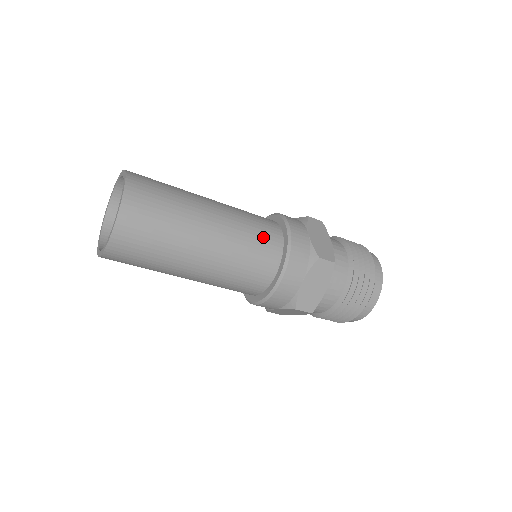
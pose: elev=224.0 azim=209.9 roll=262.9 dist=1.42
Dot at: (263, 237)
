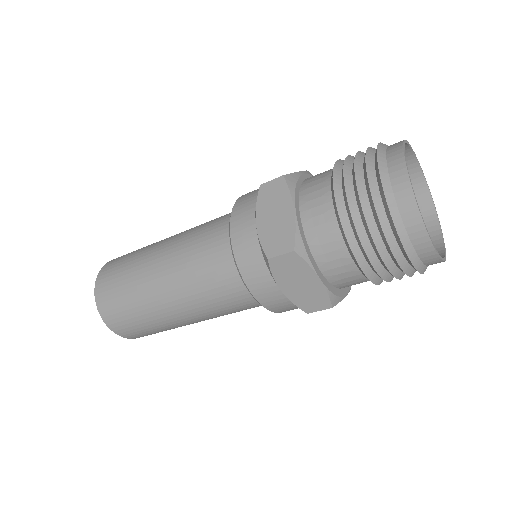
Dot at: (217, 220)
